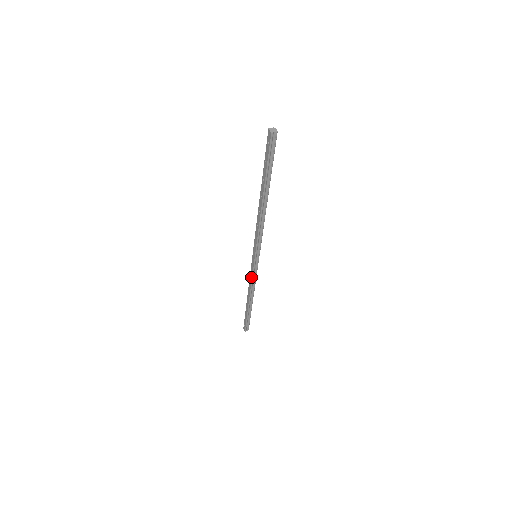
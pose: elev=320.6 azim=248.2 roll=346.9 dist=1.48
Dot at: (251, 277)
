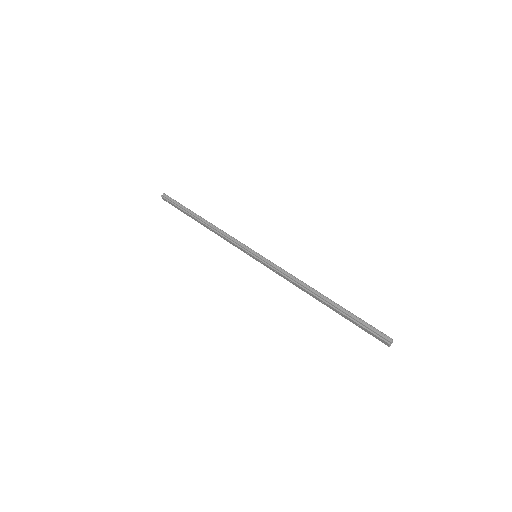
Dot at: (231, 243)
